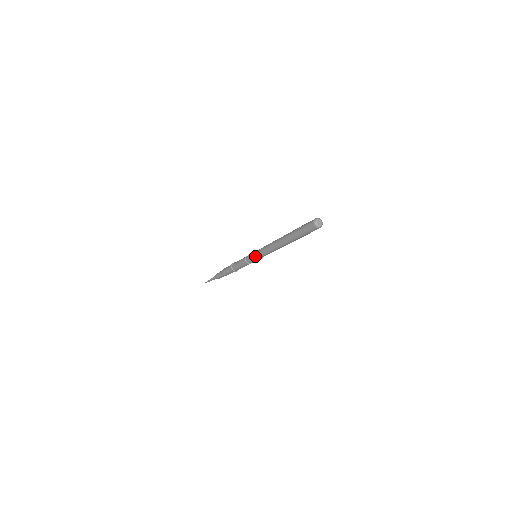
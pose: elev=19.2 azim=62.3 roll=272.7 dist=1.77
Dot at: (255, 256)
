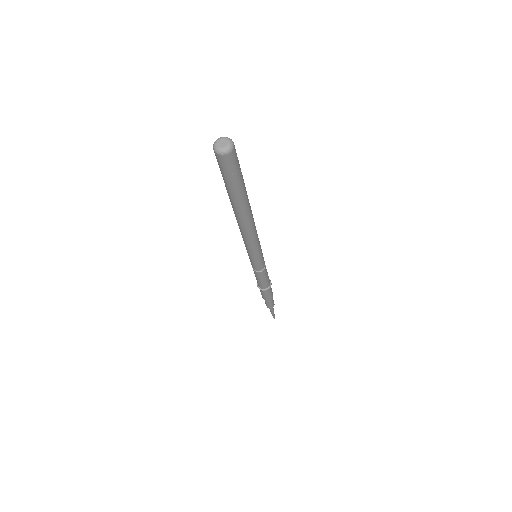
Dot at: (249, 257)
